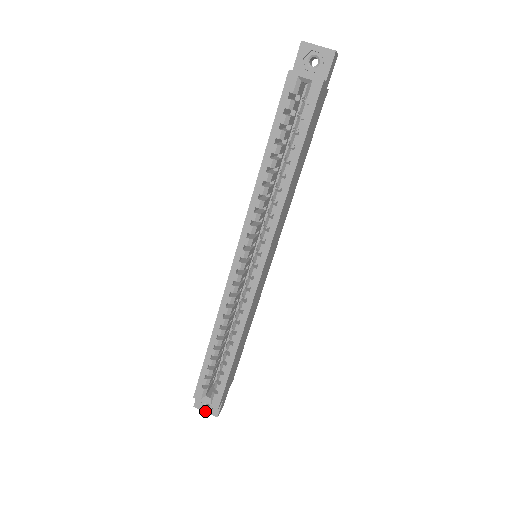
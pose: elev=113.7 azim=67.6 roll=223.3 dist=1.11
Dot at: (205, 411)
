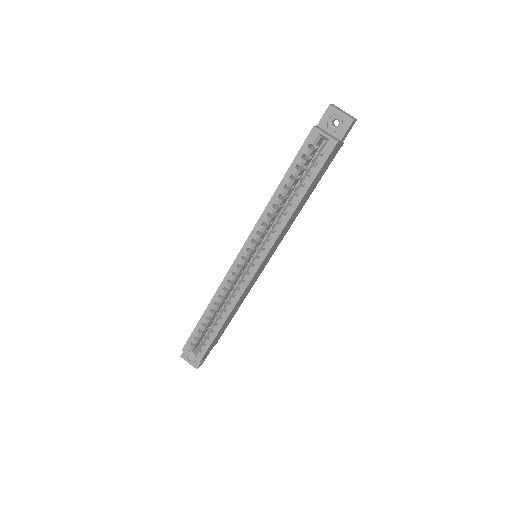
Dot at: (188, 362)
